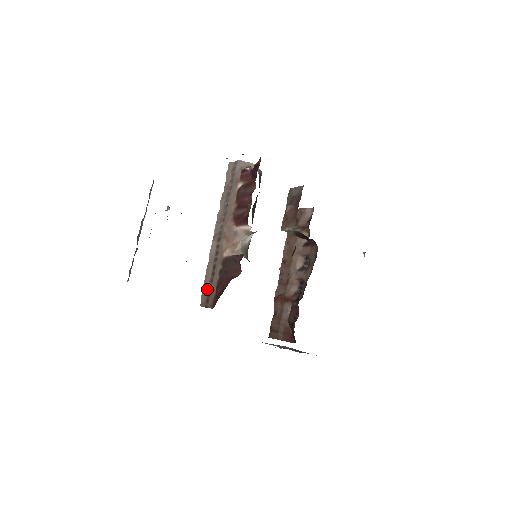
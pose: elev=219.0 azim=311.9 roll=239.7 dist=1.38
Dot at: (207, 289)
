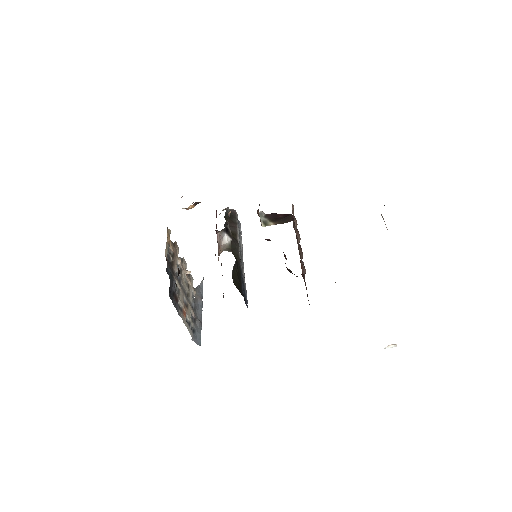
Dot at: (223, 295)
